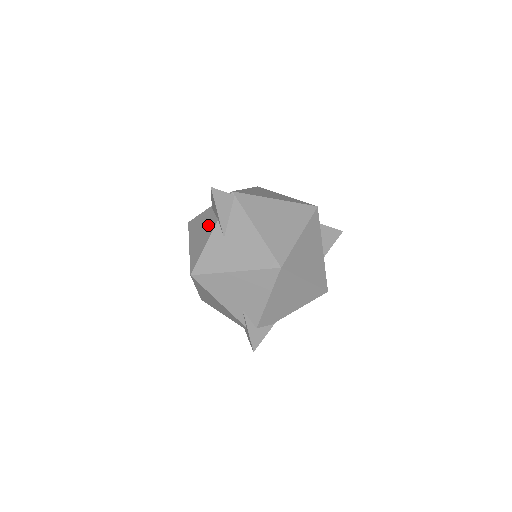
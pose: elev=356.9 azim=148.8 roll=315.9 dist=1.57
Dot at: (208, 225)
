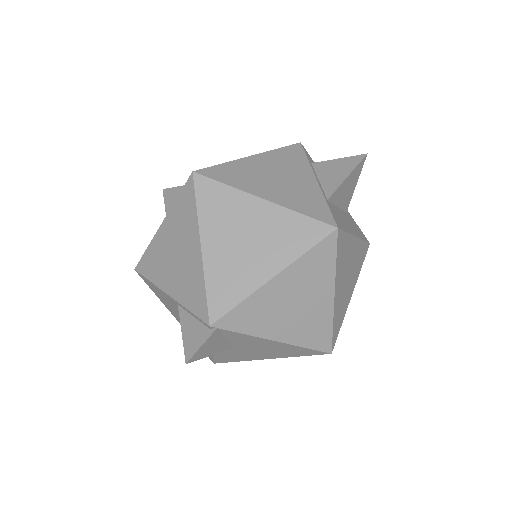
Dot at: occluded
